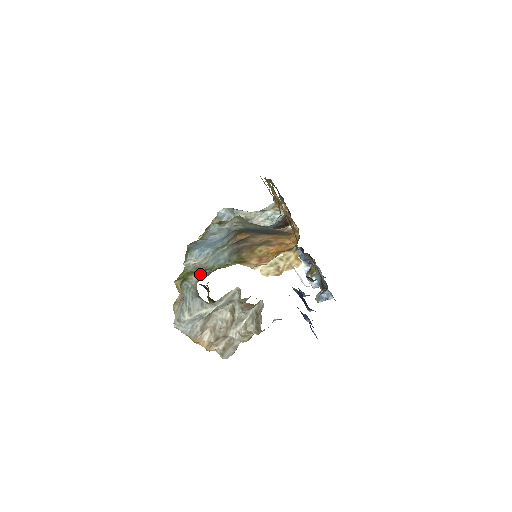
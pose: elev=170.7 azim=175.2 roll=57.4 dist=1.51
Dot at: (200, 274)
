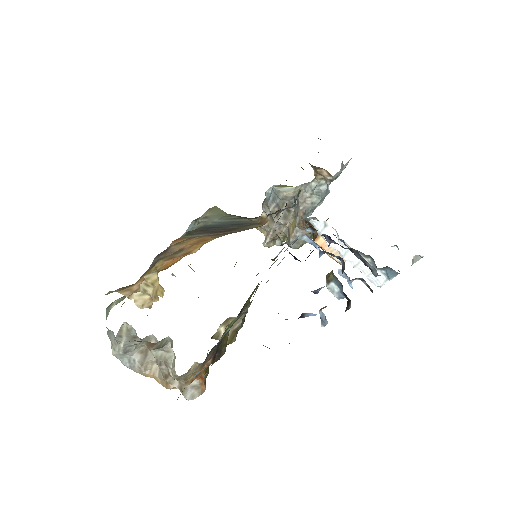
Dot at: (121, 298)
